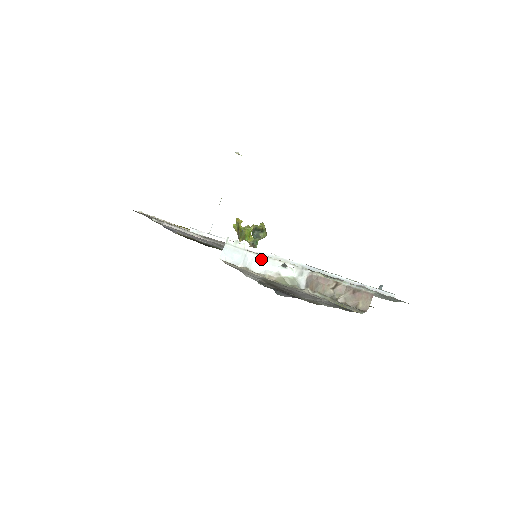
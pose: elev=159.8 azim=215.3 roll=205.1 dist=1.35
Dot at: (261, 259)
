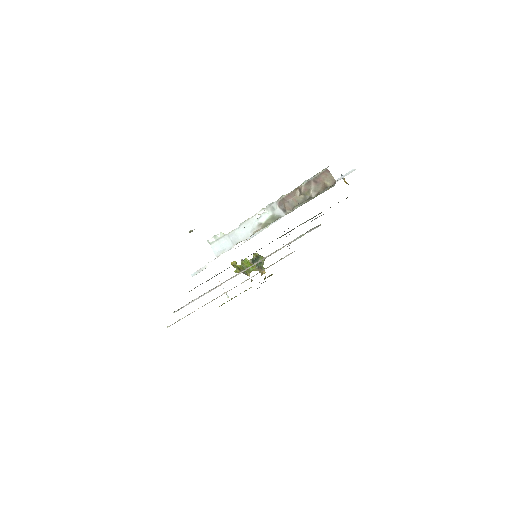
Dot at: (240, 229)
